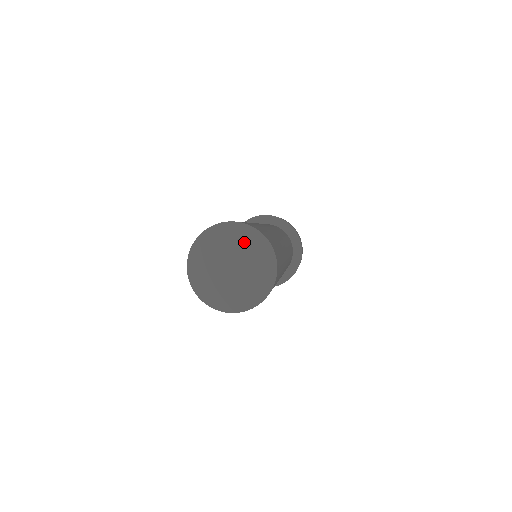
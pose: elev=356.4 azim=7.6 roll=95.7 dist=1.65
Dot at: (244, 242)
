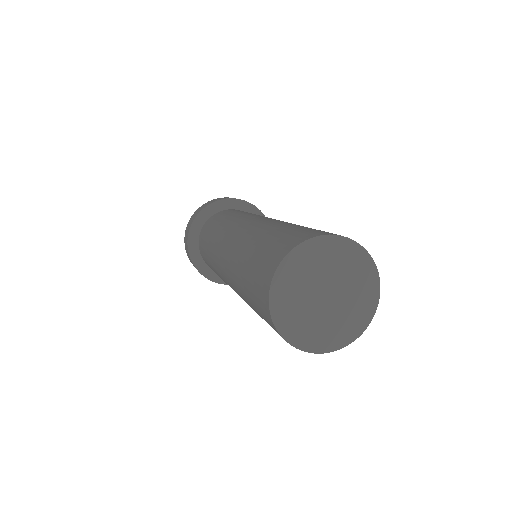
Dot at: (314, 262)
